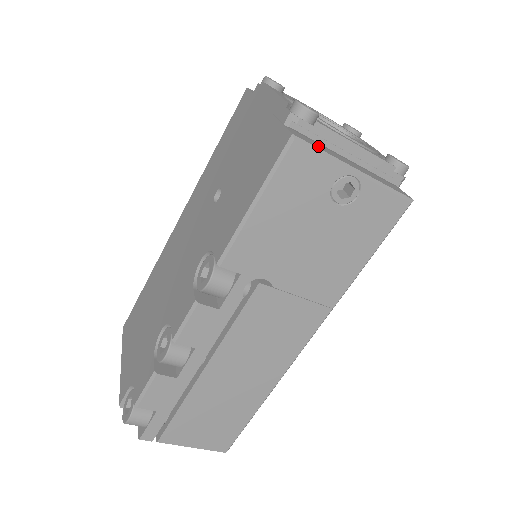
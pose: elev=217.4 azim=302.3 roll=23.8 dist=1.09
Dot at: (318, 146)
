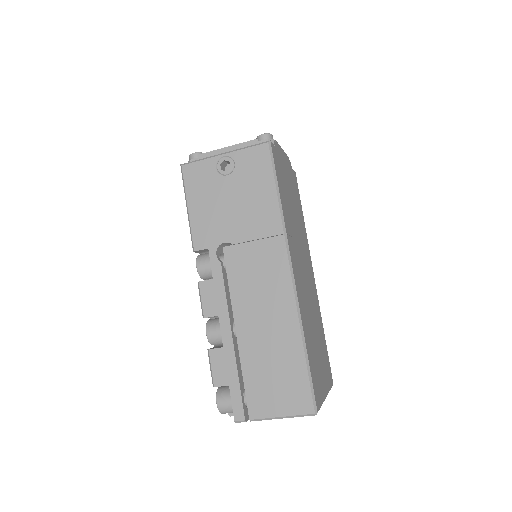
Dot at: occluded
